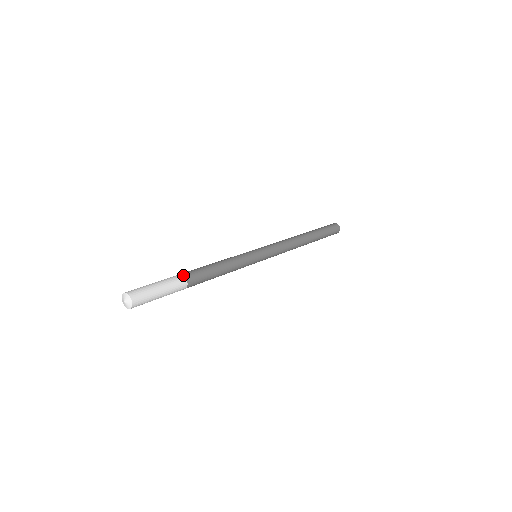
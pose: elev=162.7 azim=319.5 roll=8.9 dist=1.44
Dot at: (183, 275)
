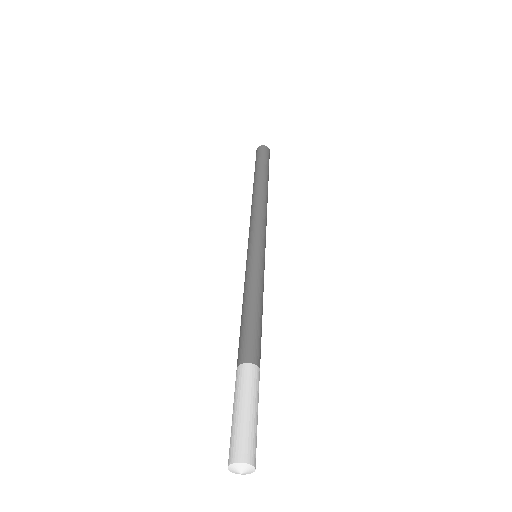
Dot at: (250, 364)
